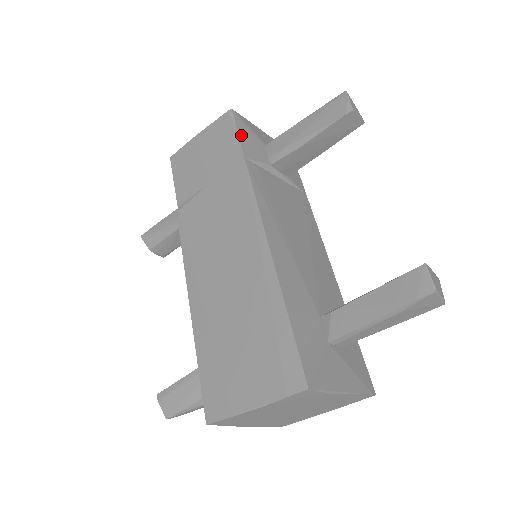
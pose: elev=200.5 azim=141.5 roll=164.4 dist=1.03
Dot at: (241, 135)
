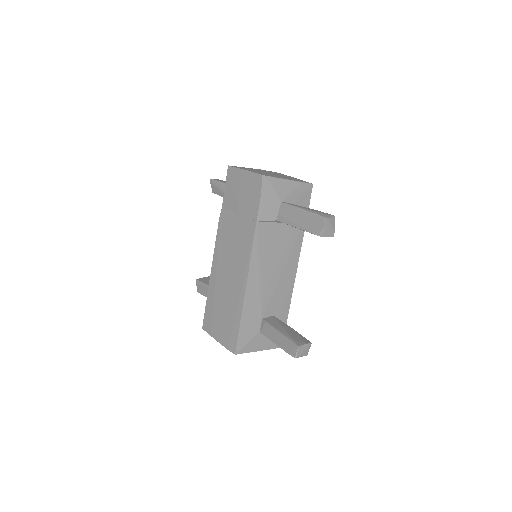
Dot at: (262, 201)
